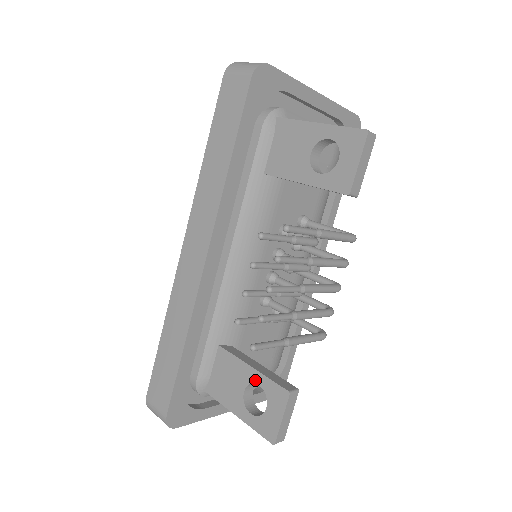
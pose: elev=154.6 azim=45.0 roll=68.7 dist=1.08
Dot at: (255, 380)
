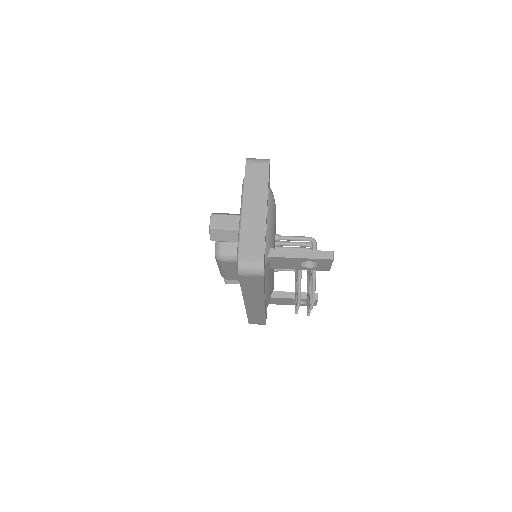
Dot at: occluded
